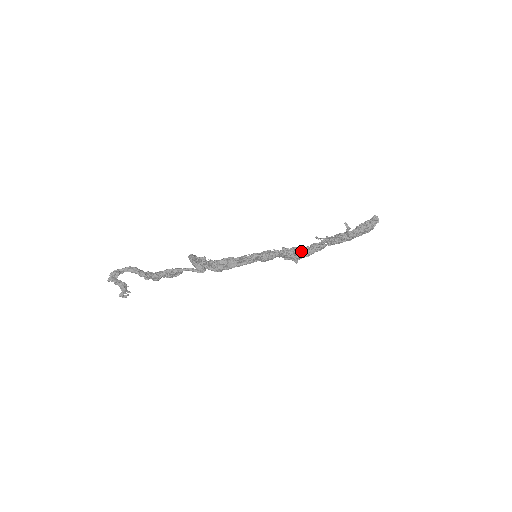
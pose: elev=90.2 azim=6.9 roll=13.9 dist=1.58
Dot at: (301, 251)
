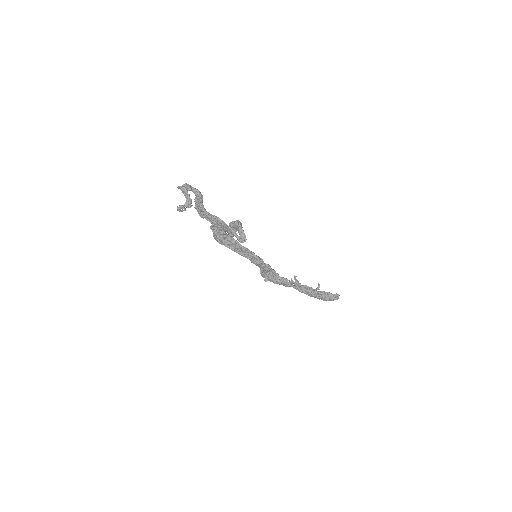
Dot at: (276, 276)
